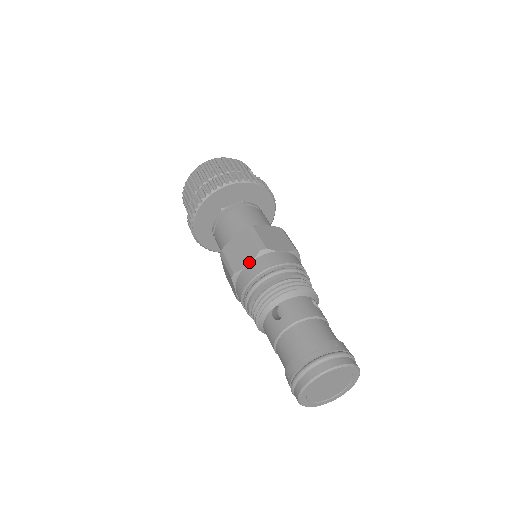
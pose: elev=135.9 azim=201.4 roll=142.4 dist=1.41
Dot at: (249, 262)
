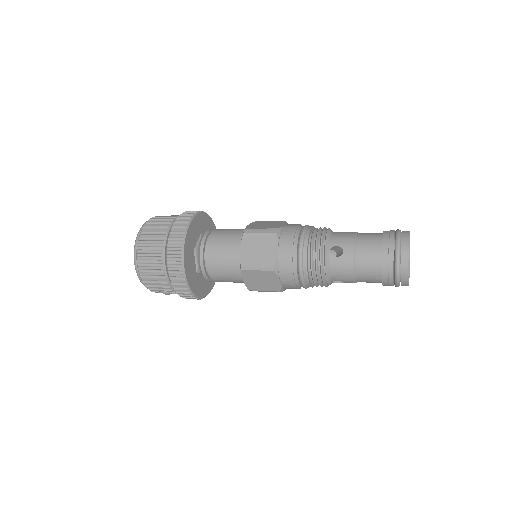
Dot at: (277, 247)
